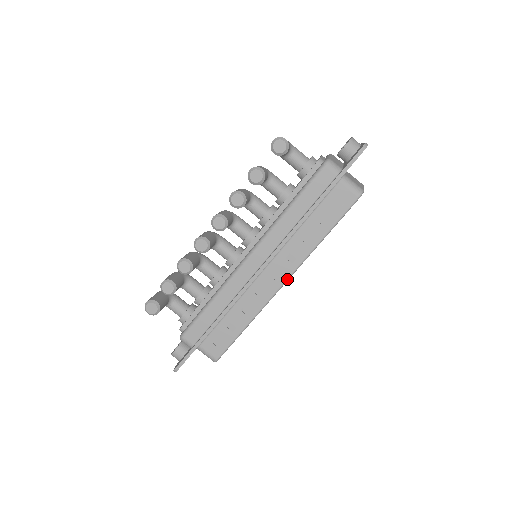
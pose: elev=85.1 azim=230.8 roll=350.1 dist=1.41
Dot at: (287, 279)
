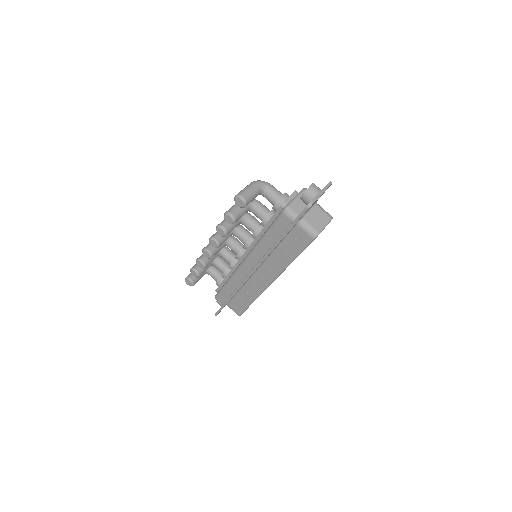
Dot at: (272, 281)
